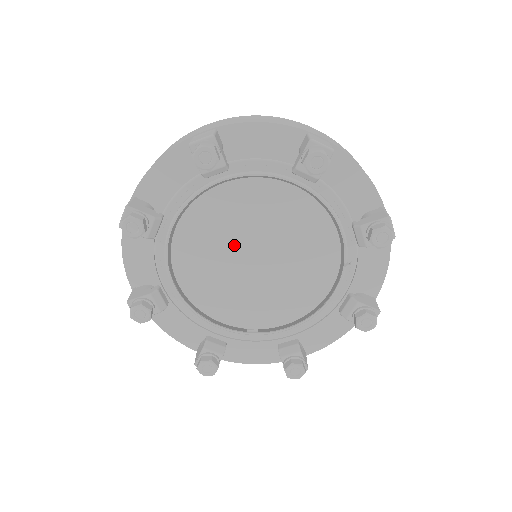
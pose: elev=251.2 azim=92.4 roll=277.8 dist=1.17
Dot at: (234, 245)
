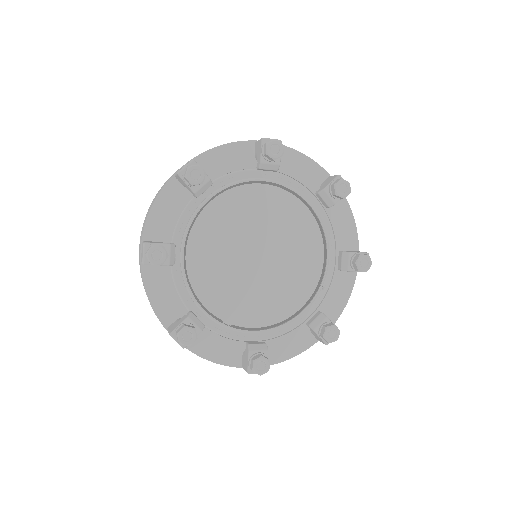
Dot at: (246, 237)
